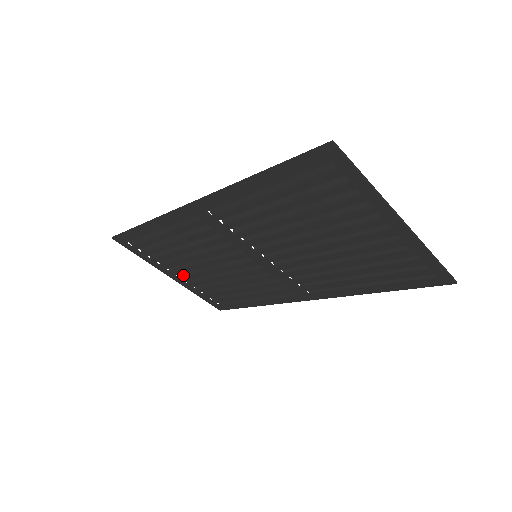
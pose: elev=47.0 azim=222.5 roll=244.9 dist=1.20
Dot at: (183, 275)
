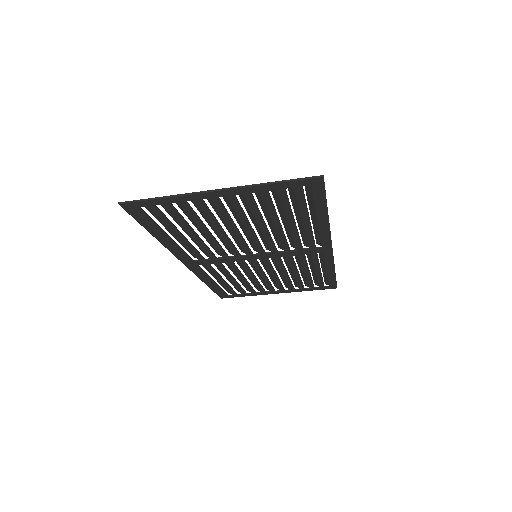
Dot at: (278, 288)
